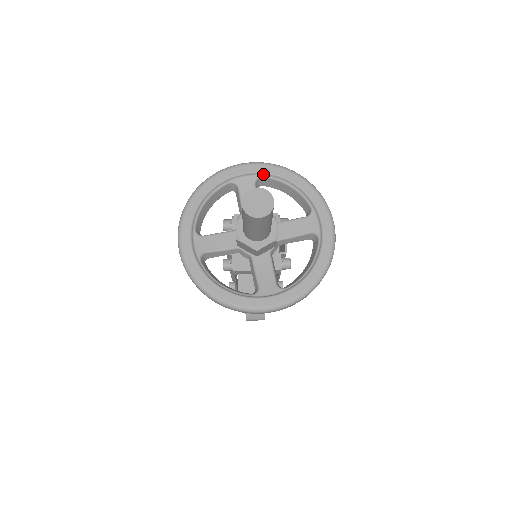
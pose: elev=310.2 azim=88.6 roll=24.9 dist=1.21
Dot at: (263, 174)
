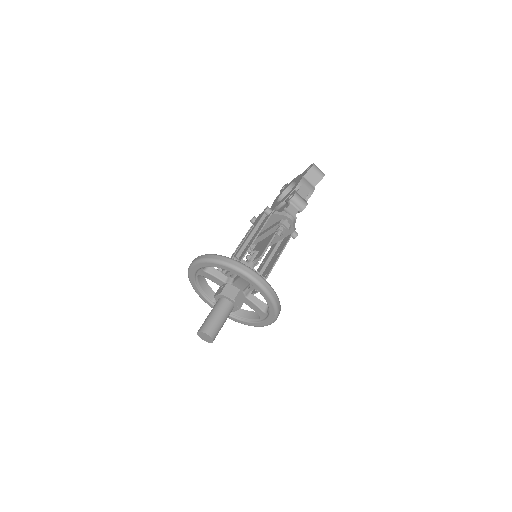
Dot at: (256, 288)
